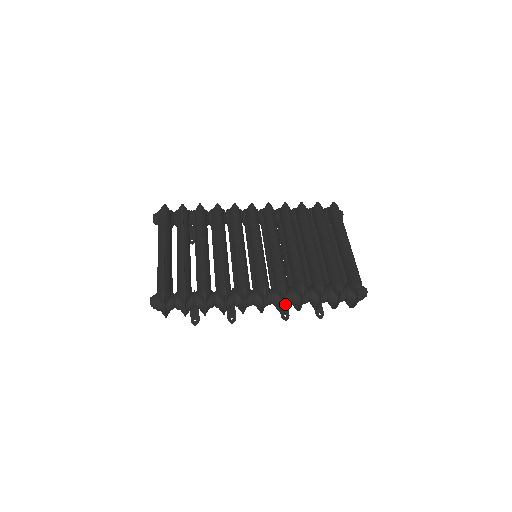
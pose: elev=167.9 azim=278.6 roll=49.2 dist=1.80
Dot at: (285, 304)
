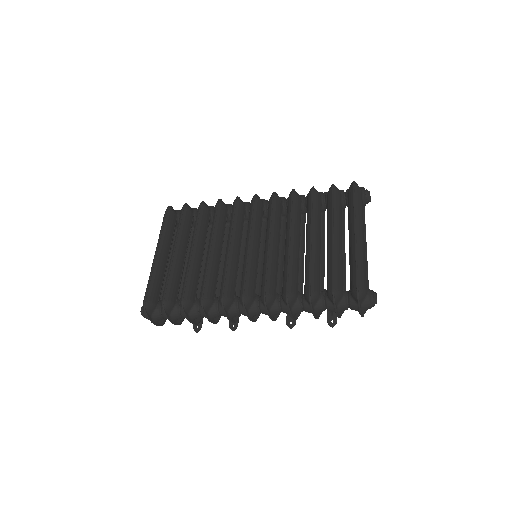
Dot at: (274, 314)
